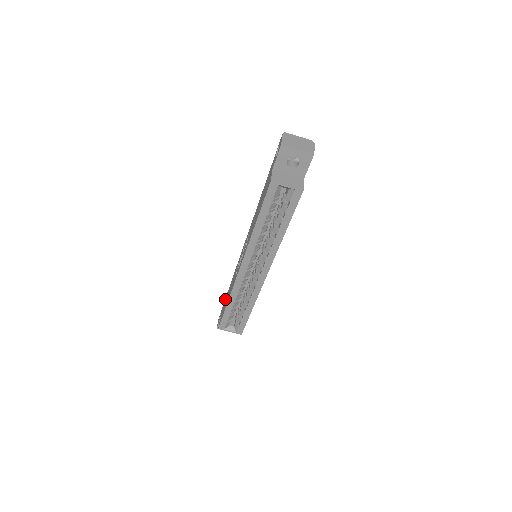
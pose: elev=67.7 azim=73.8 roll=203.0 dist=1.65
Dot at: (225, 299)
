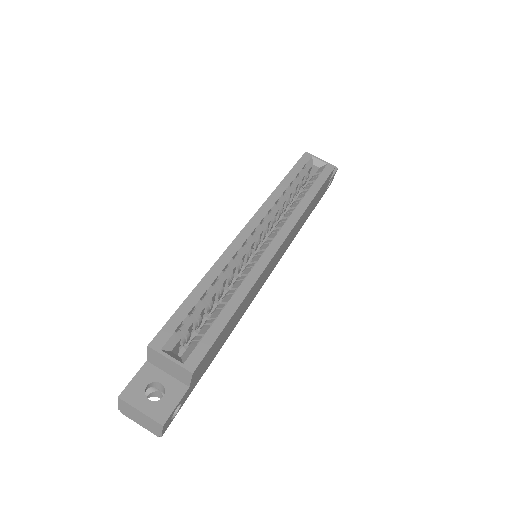
Dot at: occluded
